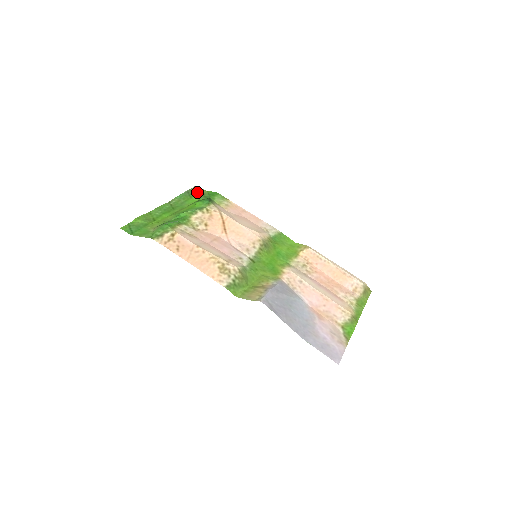
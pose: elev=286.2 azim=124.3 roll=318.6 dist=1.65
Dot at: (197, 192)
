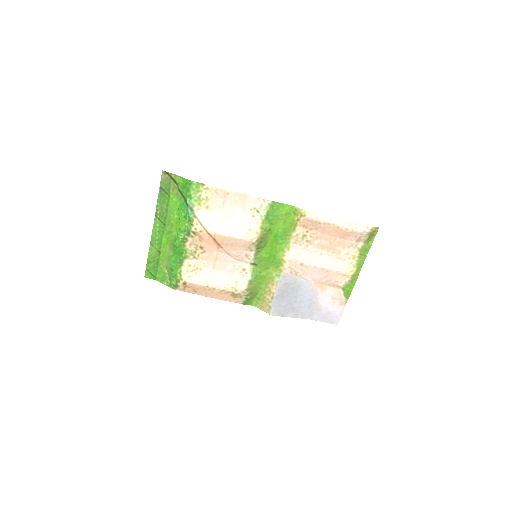
Dot at: (169, 183)
